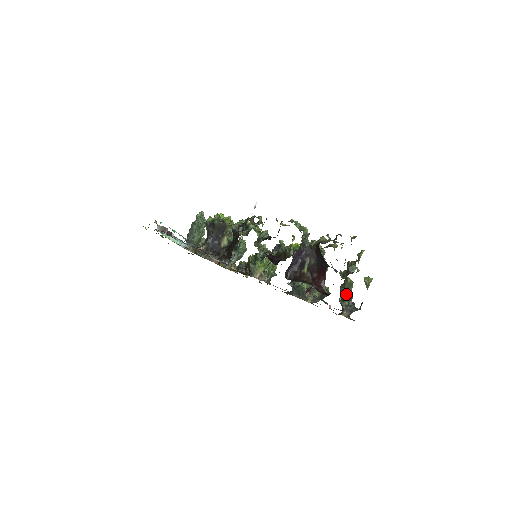
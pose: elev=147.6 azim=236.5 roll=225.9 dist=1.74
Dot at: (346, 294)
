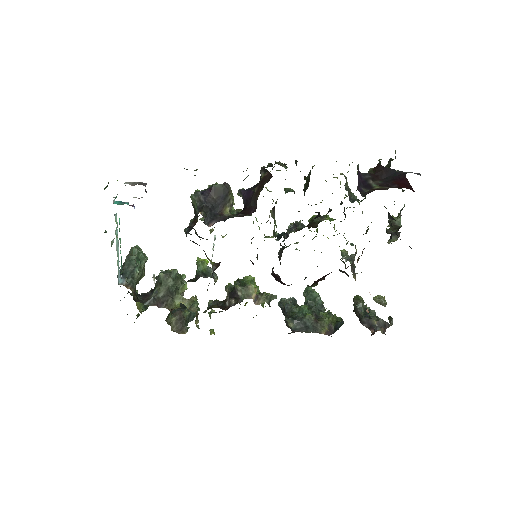
Dot at: (366, 312)
